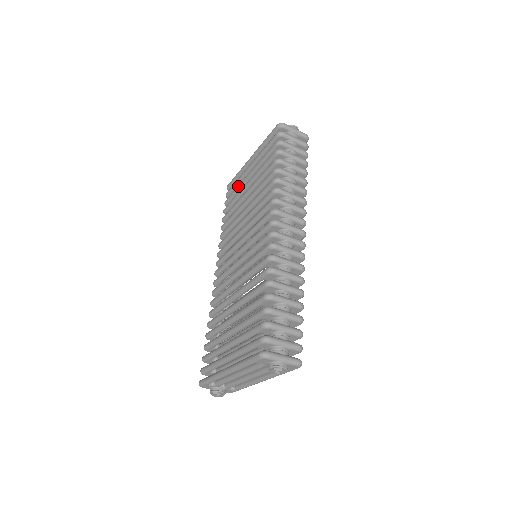
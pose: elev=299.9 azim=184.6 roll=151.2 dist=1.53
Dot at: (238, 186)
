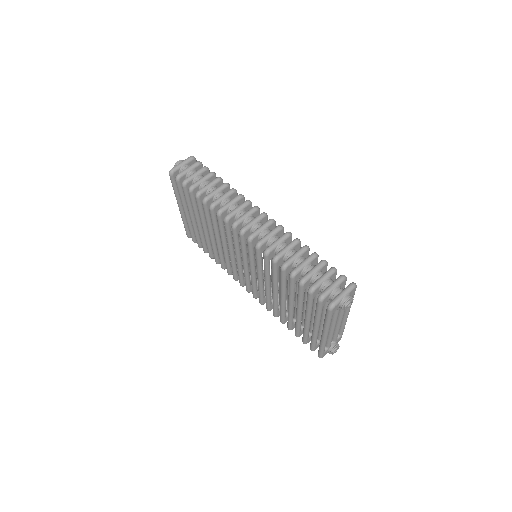
Dot at: (194, 231)
